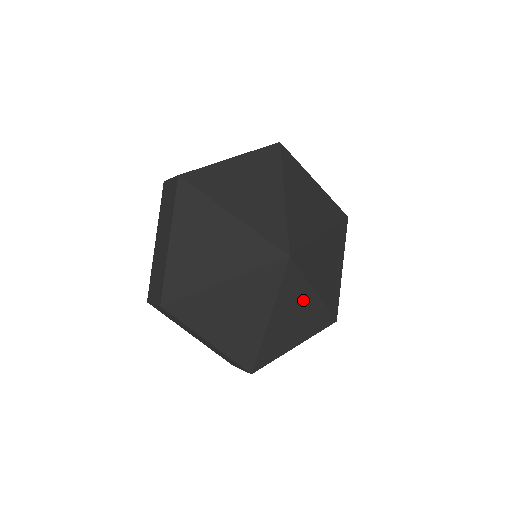
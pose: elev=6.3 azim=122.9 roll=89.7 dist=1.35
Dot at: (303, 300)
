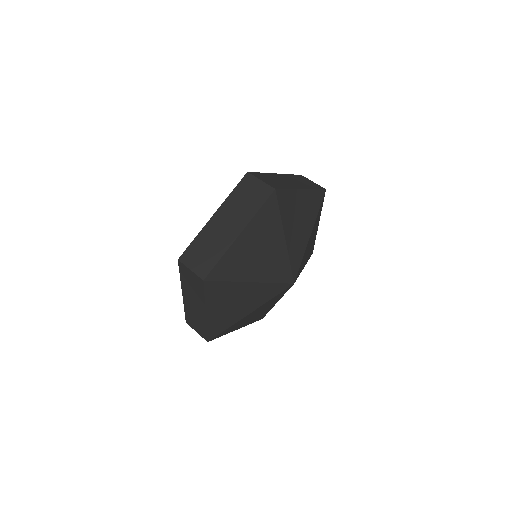
Dot at: occluded
